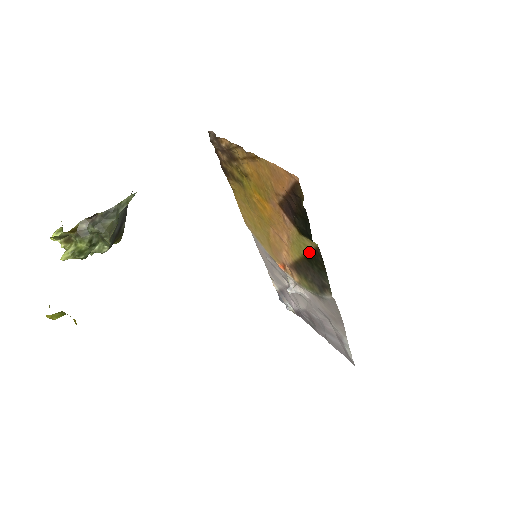
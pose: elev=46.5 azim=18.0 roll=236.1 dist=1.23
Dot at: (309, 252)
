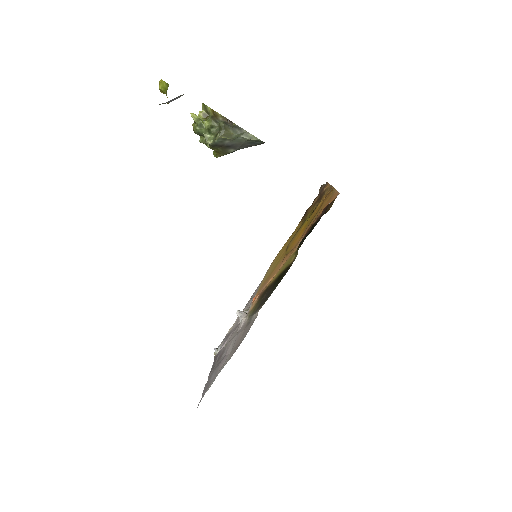
Dot at: (286, 268)
